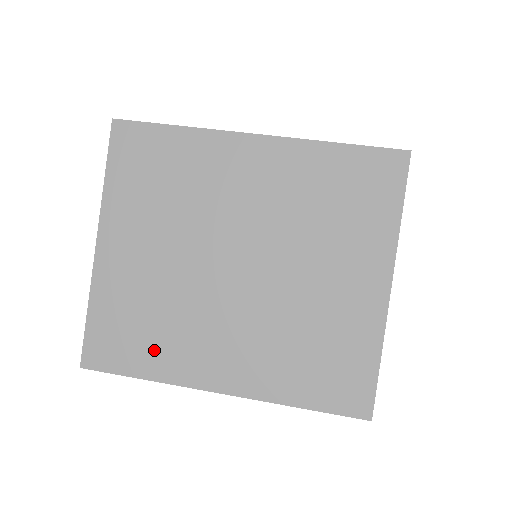
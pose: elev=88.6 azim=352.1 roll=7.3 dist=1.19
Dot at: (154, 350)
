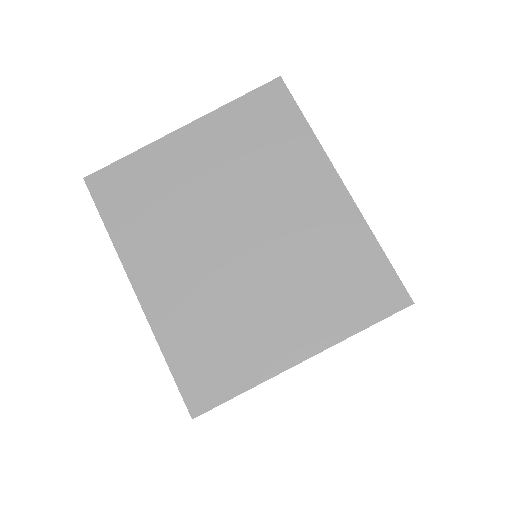
Dot at: (134, 222)
